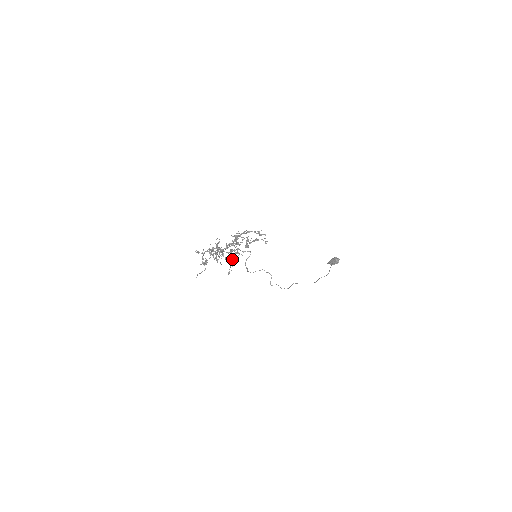
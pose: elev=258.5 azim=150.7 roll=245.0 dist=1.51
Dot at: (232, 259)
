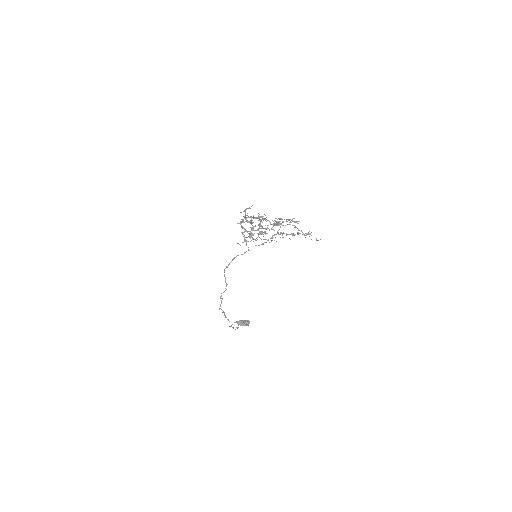
Dot at: occluded
